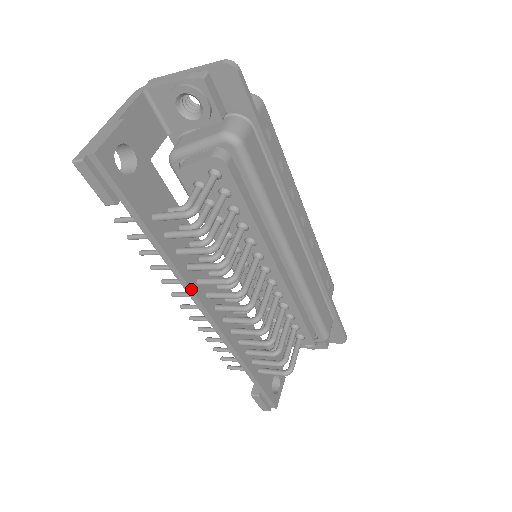
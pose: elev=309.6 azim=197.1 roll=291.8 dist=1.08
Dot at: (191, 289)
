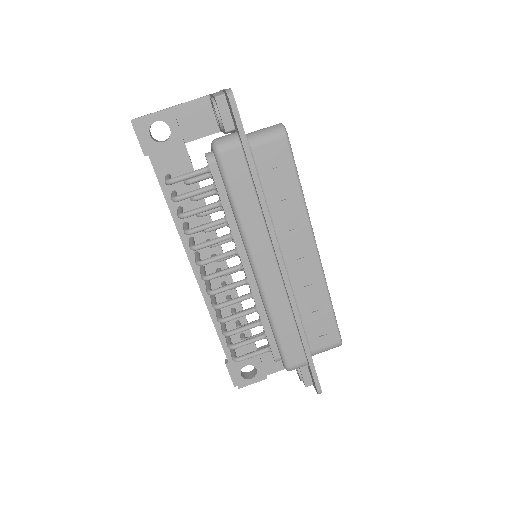
Dot at: (181, 239)
